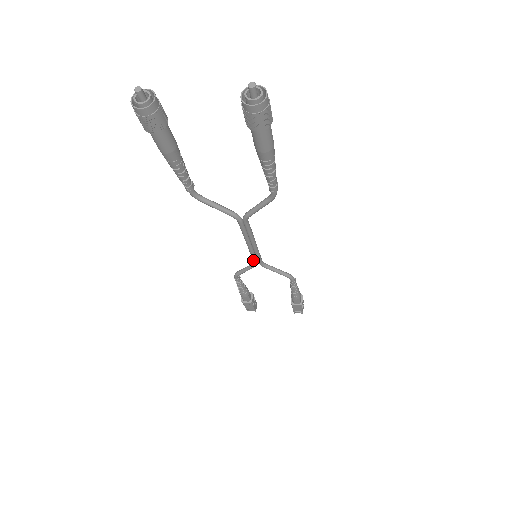
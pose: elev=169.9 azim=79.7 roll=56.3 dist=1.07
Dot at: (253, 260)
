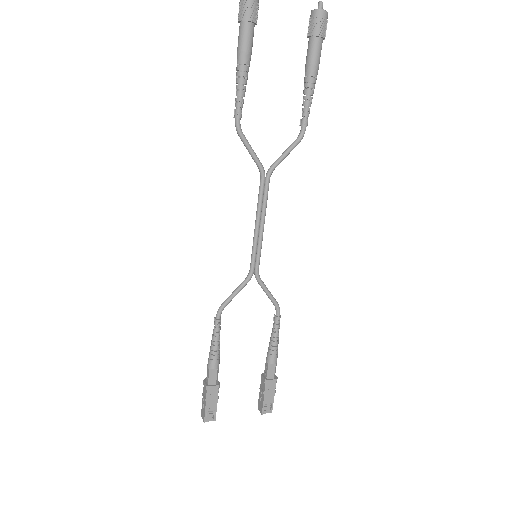
Dot at: (252, 263)
